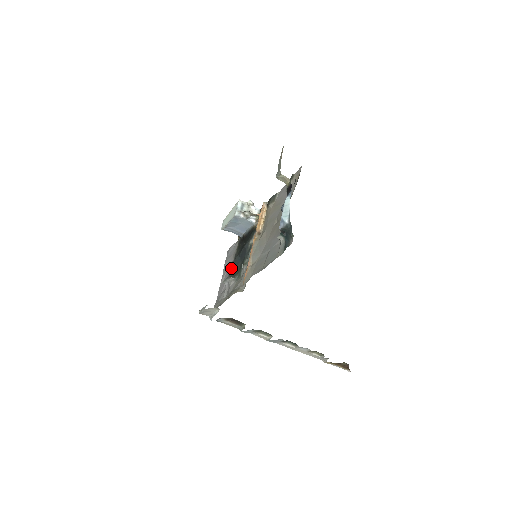
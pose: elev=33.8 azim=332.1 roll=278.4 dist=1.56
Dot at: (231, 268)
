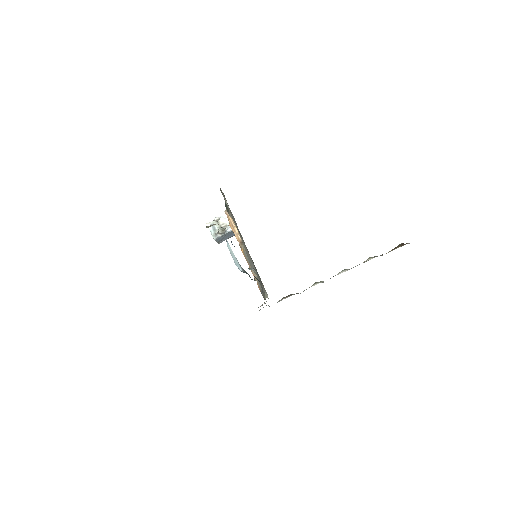
Dot at: occluded
